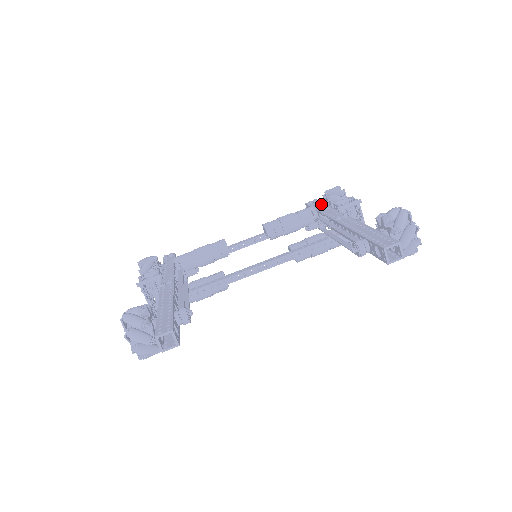
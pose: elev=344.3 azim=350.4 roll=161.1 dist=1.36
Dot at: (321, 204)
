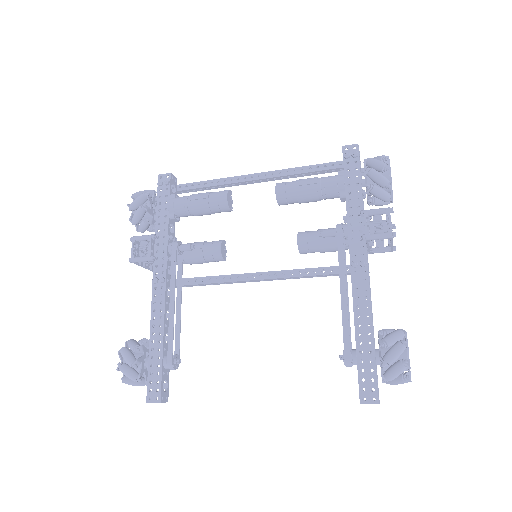
Dot at: (357, 175)
